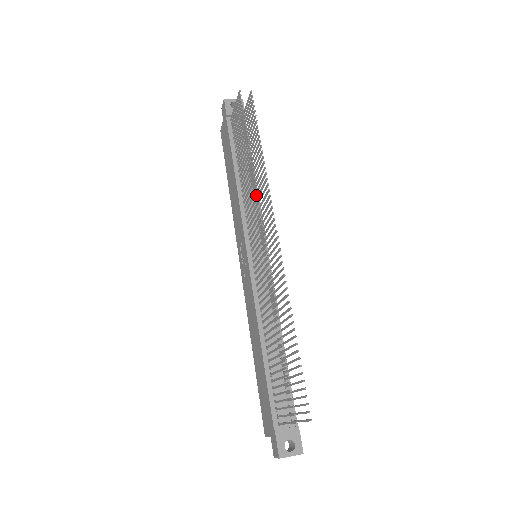
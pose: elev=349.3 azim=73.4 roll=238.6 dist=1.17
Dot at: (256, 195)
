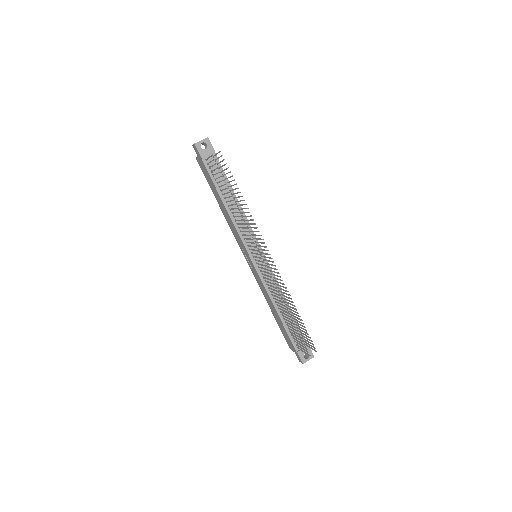
Dot at: (243, 215)
